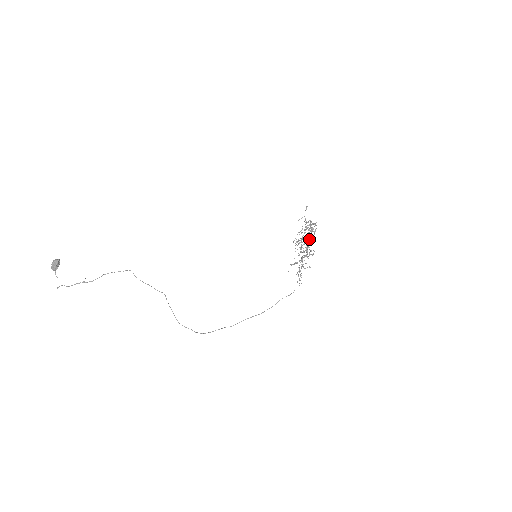
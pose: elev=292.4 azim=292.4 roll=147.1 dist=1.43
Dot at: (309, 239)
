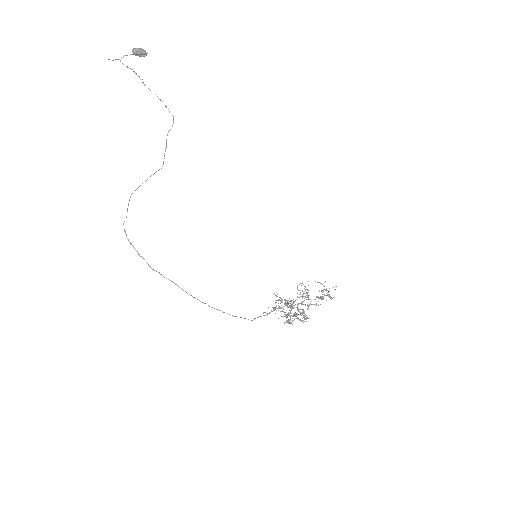
Dot at: occluded
